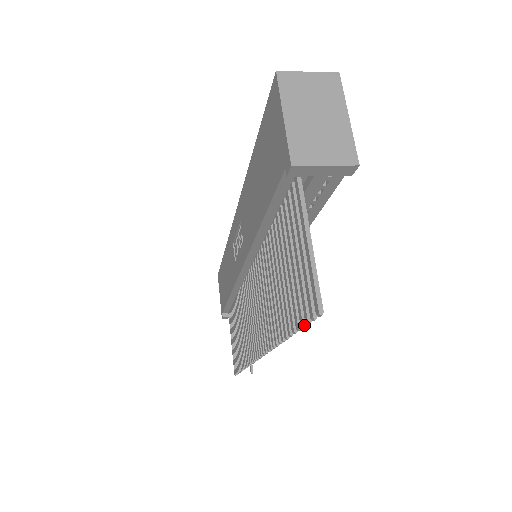
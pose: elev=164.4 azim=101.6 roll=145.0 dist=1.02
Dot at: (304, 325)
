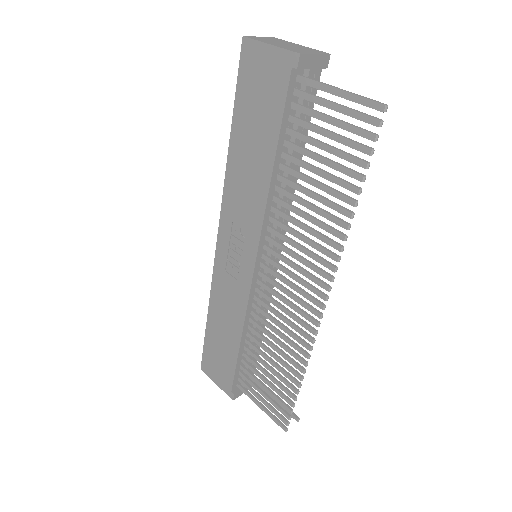
Dot at: (373, 149)
